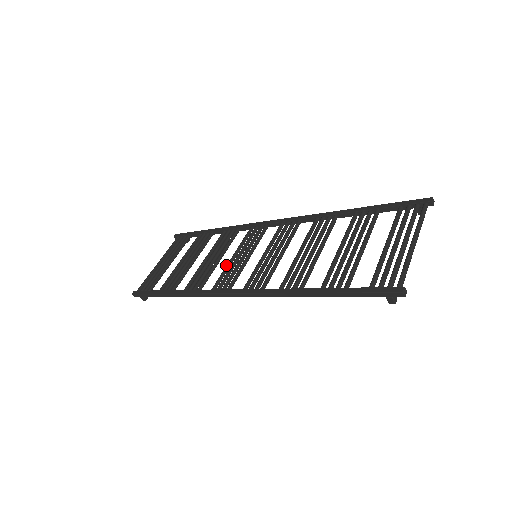
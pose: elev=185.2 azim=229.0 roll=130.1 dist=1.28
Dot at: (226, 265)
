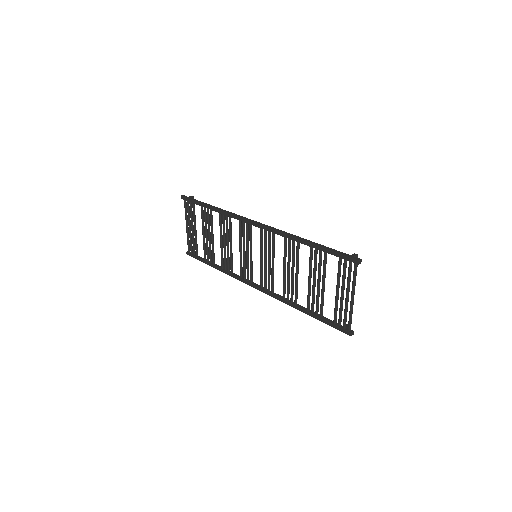
Dot at: occluded
